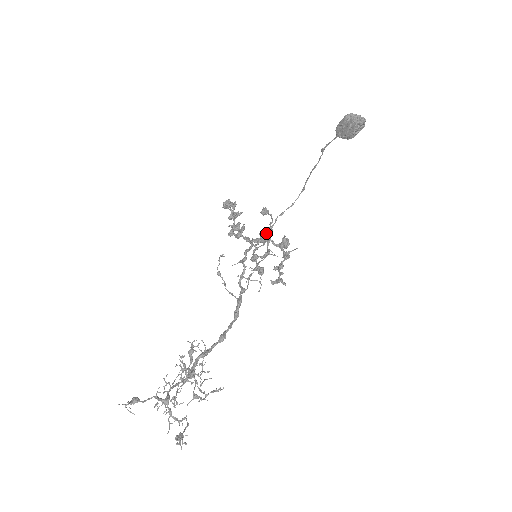
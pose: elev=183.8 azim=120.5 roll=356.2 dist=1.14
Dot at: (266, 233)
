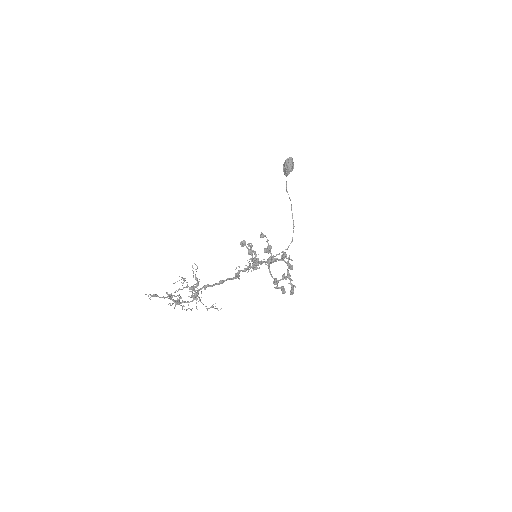
Dot at: (267, 249)
